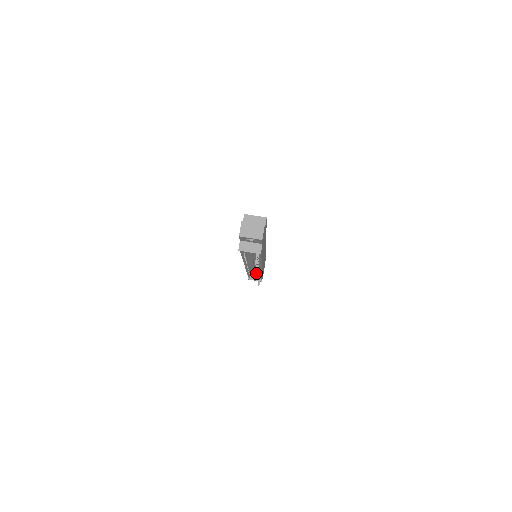
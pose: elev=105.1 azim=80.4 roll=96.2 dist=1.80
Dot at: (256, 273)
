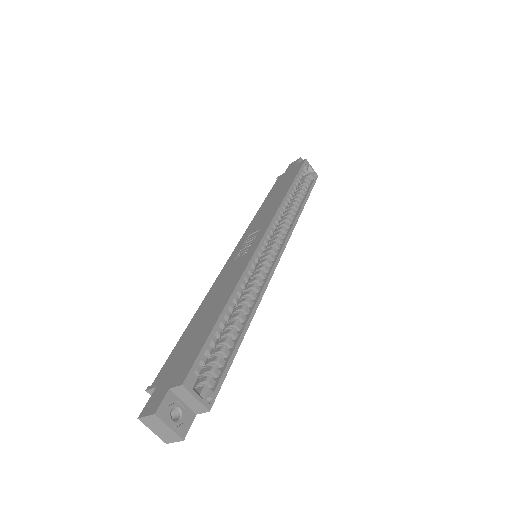
Dot at: occluded
